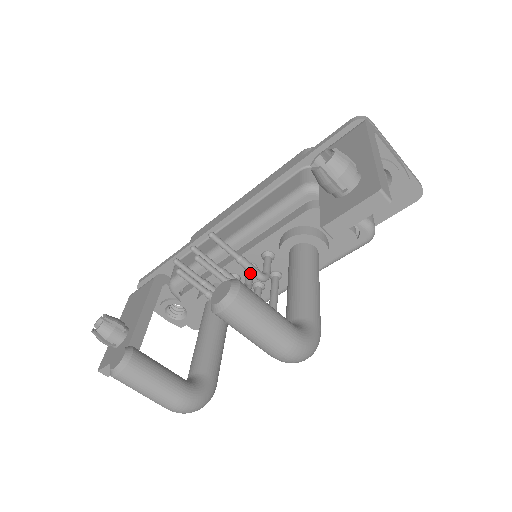
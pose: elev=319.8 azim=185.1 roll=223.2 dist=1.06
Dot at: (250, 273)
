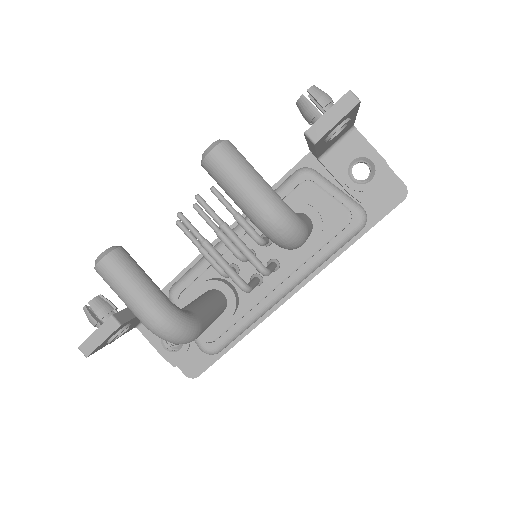
Dot at: (246, 231)
